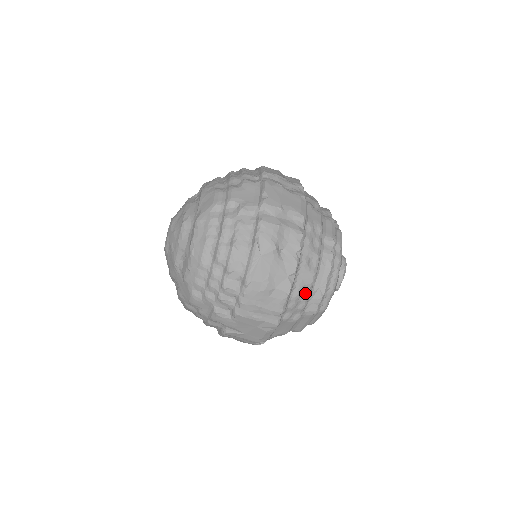
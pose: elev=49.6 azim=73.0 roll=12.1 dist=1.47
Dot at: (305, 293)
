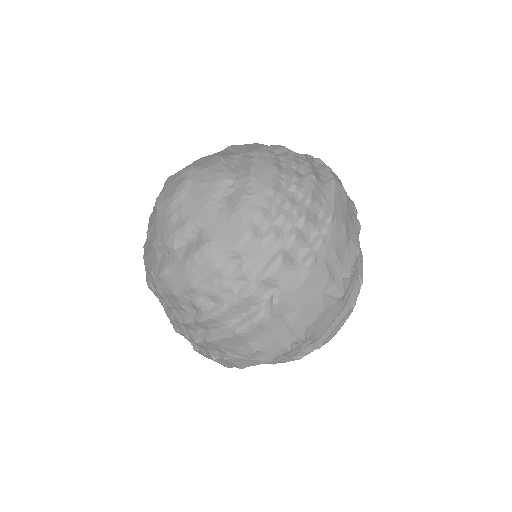
Dot at: (356, 269)
